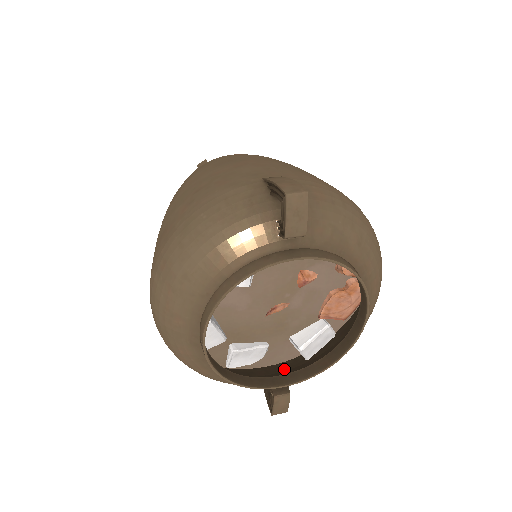
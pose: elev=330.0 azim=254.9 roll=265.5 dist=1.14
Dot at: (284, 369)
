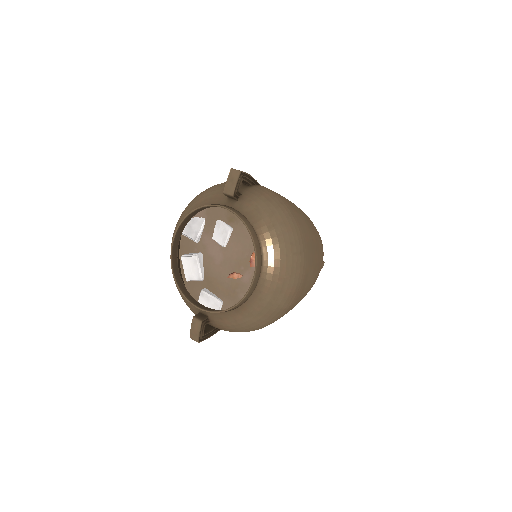
Dot at: occluded
